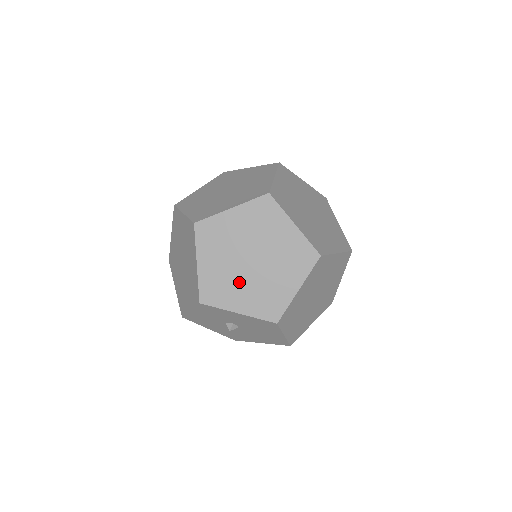
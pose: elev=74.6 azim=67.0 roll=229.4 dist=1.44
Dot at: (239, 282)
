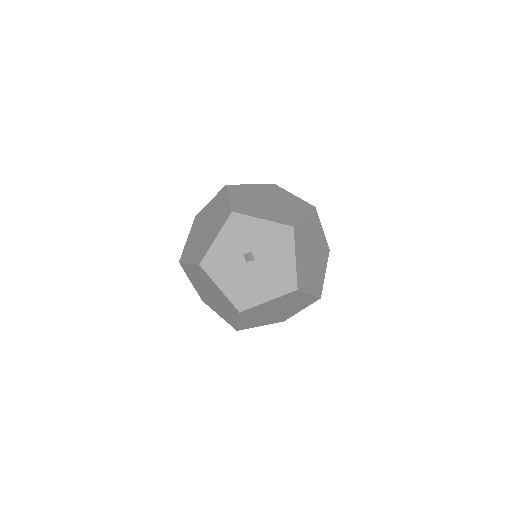
Dot at: (261, 208)
